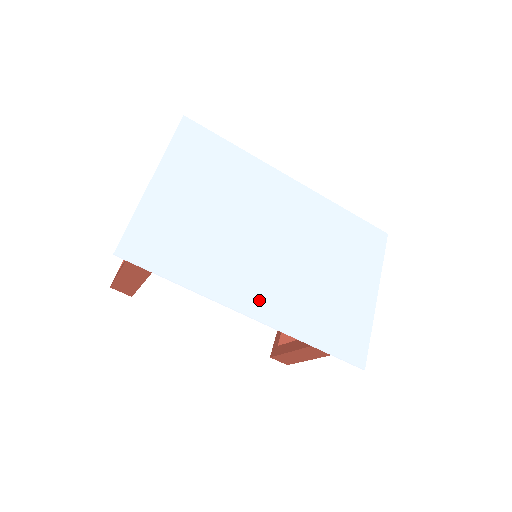
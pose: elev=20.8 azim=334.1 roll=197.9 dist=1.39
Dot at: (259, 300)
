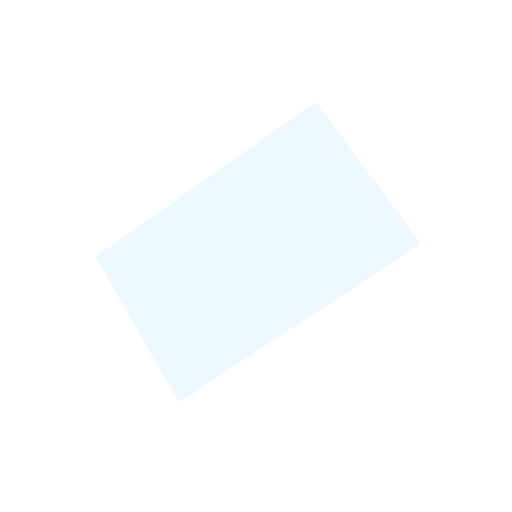
Dot at: (288, 306)
